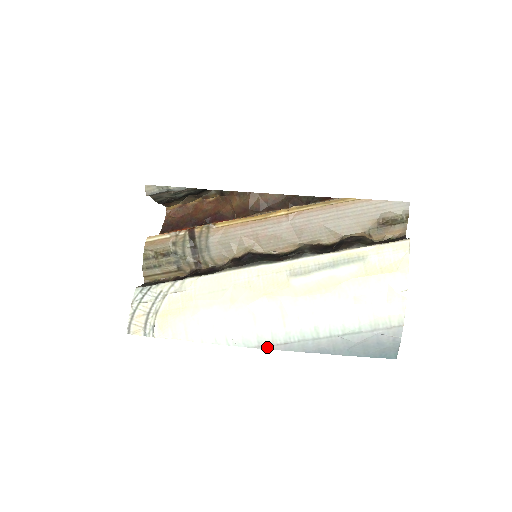
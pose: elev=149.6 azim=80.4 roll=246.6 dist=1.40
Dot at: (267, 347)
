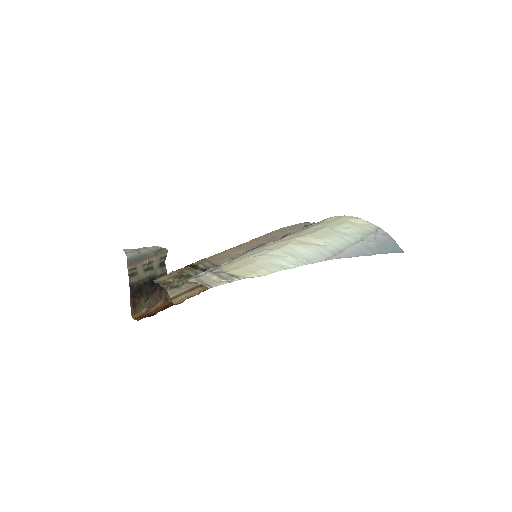
Dot at: (333, 258)
